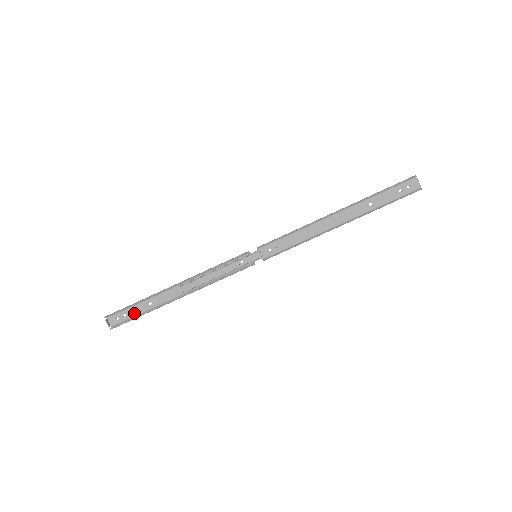
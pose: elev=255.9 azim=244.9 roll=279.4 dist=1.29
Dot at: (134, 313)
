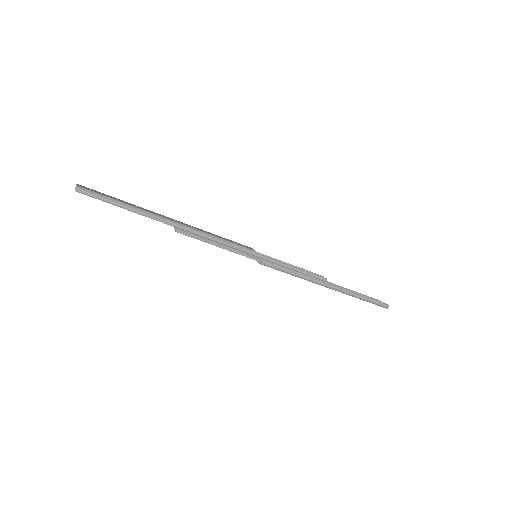
Dot at: (113, 198)
